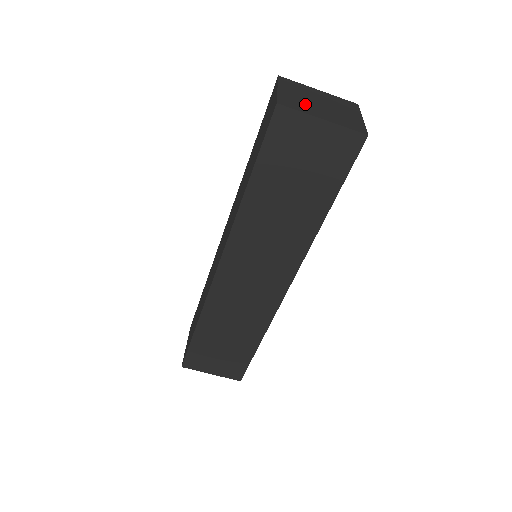
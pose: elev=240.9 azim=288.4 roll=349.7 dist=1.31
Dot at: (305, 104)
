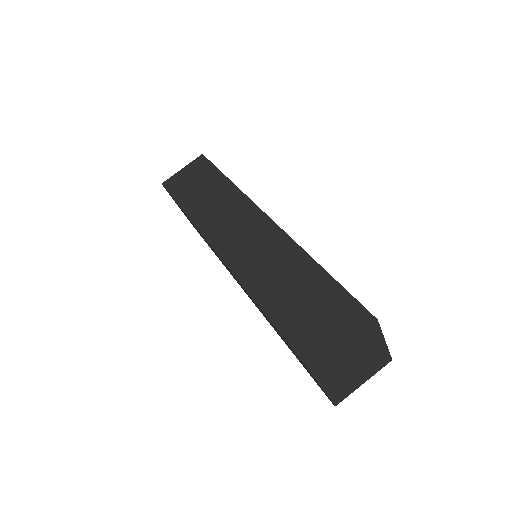
Dot at: (337, 370)
